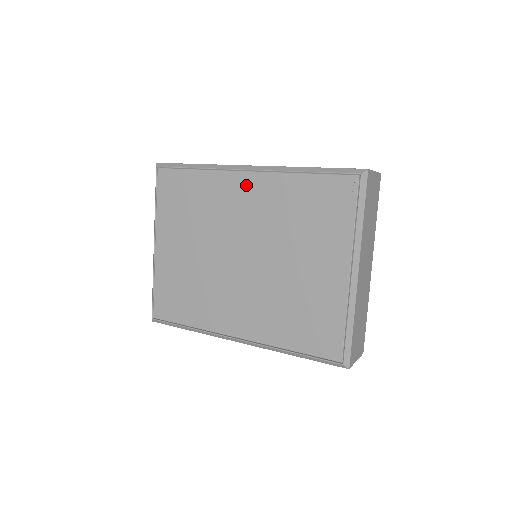
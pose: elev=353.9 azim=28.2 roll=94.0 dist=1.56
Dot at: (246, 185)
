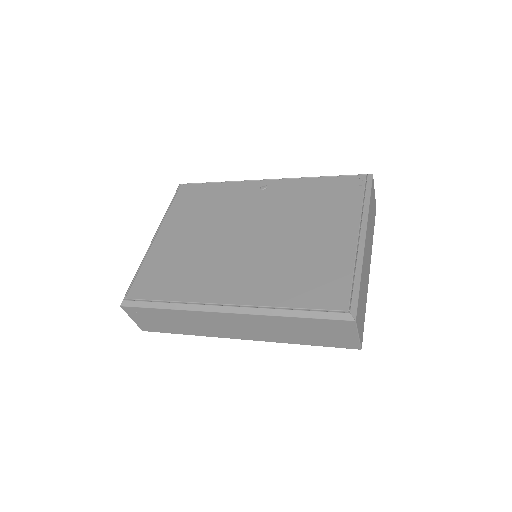
Dot at: (264, 187)
